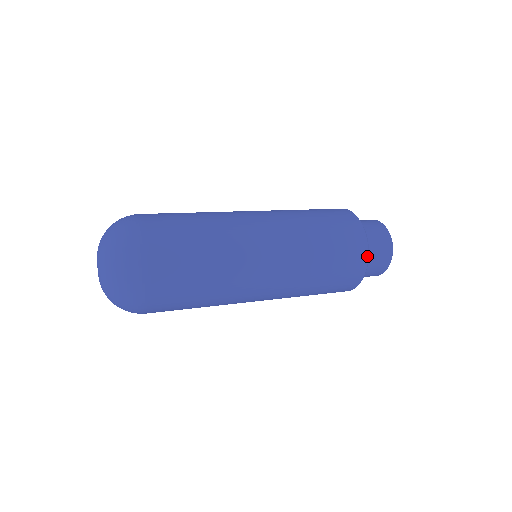
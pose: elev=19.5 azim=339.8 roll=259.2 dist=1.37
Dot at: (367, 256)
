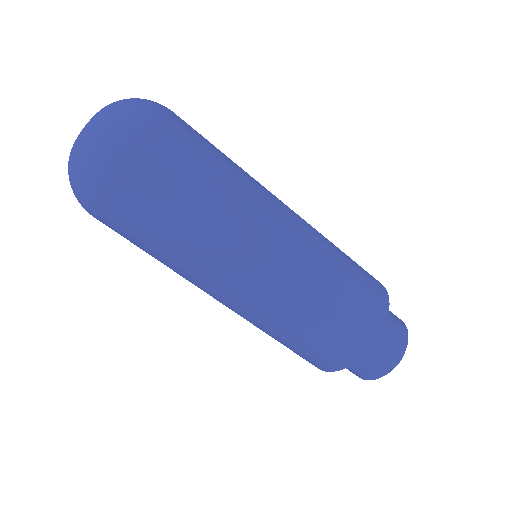
Dot at: (366, 351)
